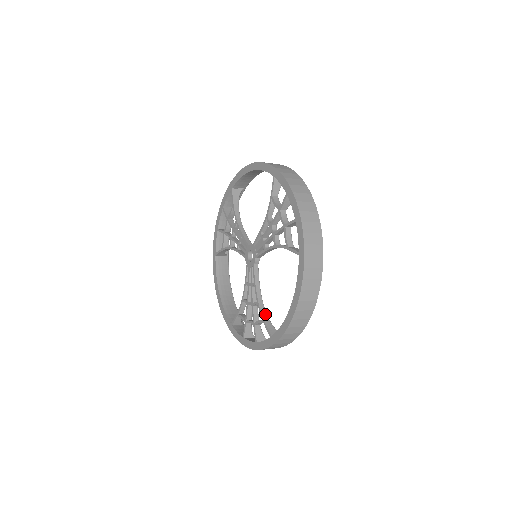
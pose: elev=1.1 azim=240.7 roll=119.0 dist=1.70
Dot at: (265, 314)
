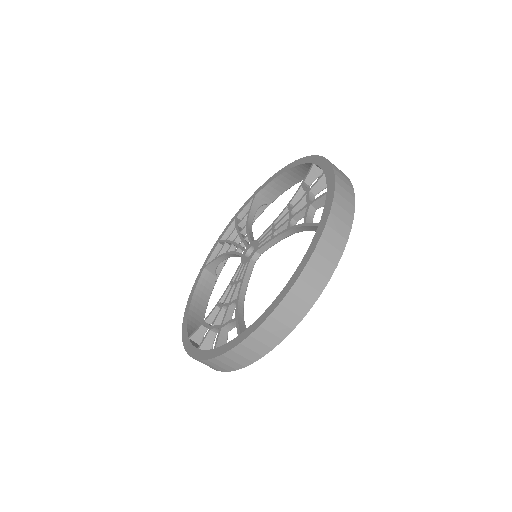
Dot at: (242, 314)
